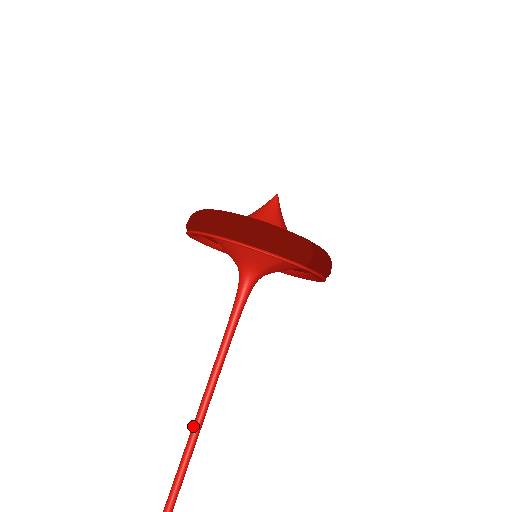
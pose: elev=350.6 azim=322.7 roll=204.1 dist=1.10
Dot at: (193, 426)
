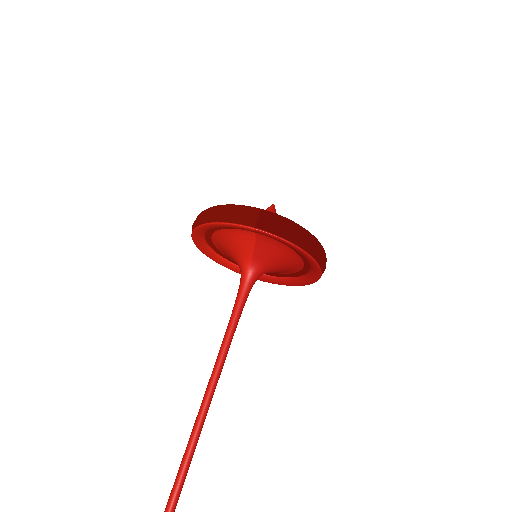
Dot at: (196, 418)
